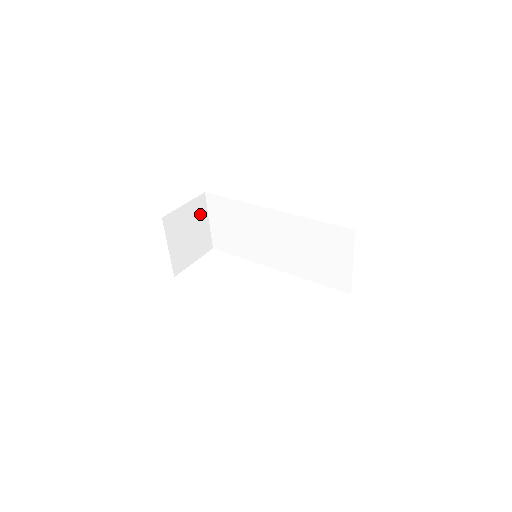
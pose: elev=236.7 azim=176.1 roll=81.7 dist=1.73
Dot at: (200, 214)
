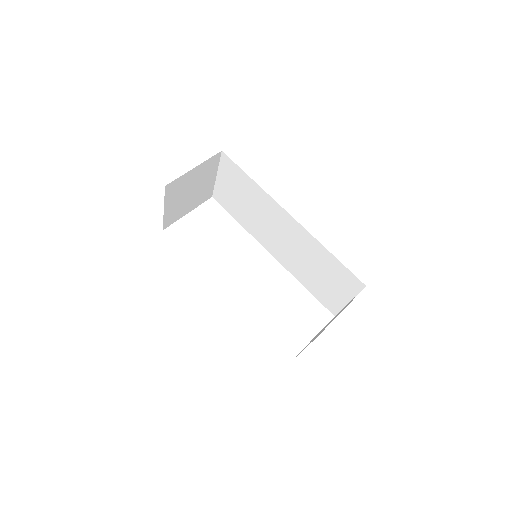
Dot at: (209, 171)
